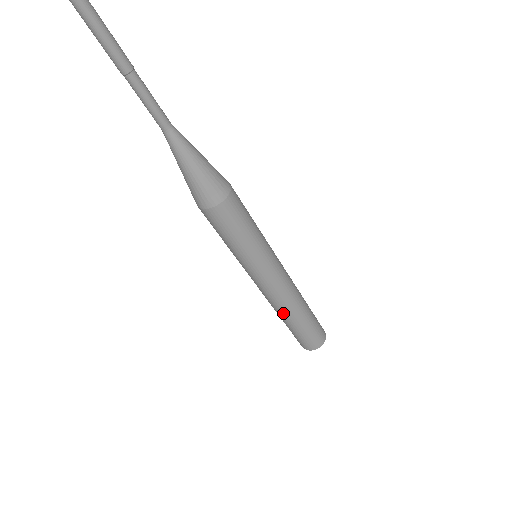
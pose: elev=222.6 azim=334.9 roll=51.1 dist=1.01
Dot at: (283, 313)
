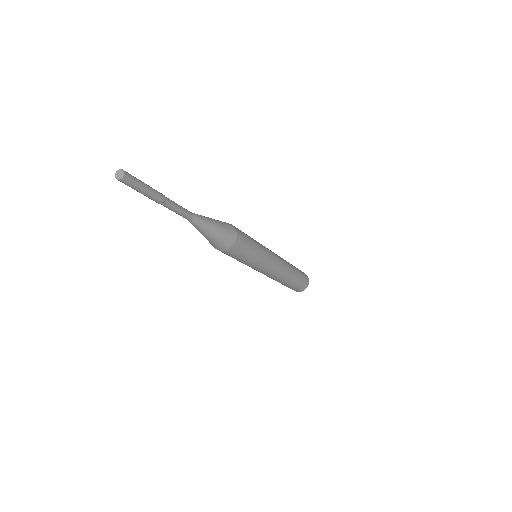
Dot at: occluded
